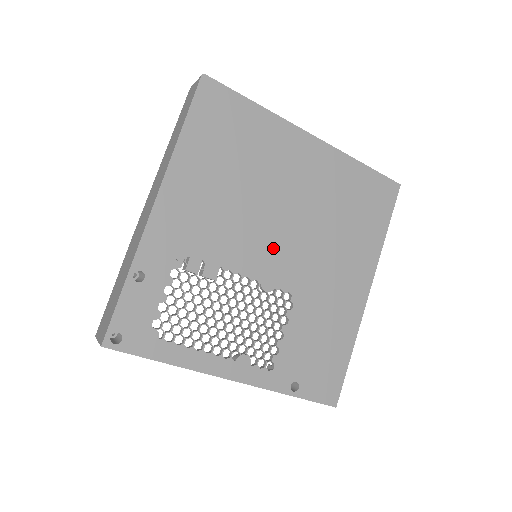
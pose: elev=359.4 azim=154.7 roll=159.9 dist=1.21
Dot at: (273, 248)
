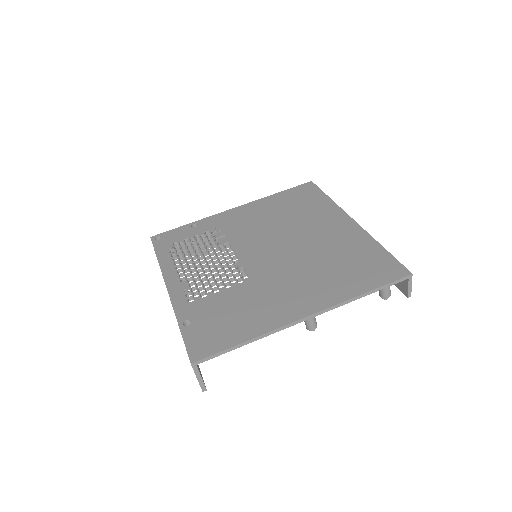
Dot at: (266, 251)
